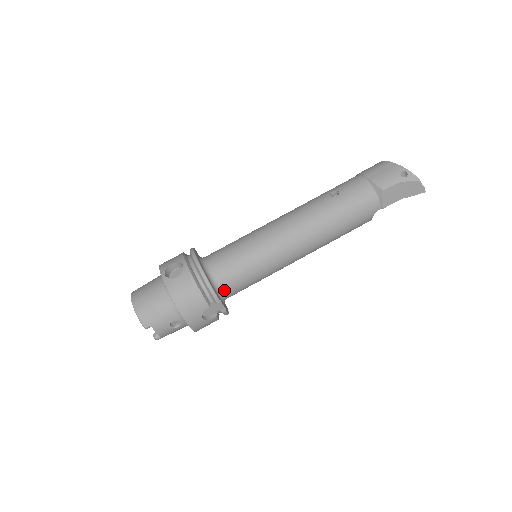
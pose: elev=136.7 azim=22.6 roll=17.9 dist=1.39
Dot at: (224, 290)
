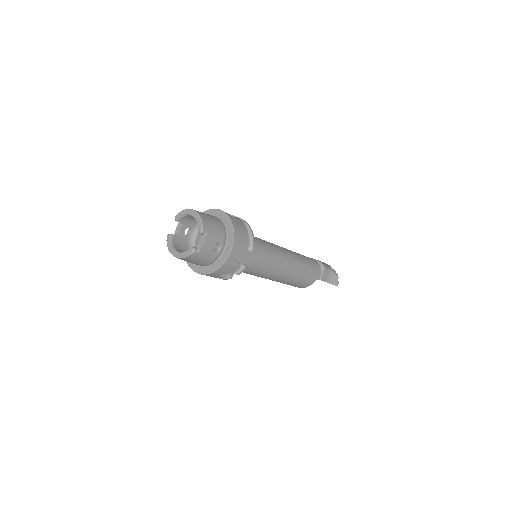
Dot at: occluded
